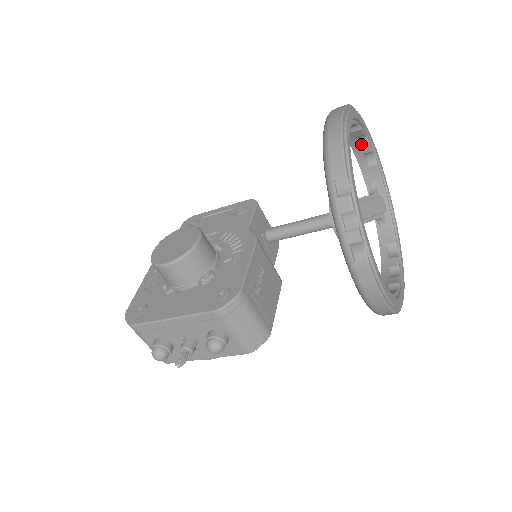
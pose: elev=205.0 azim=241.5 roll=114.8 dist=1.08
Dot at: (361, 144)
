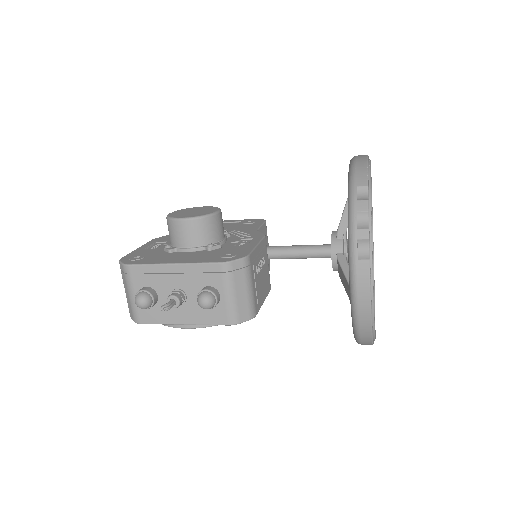
Dot at: occluded
